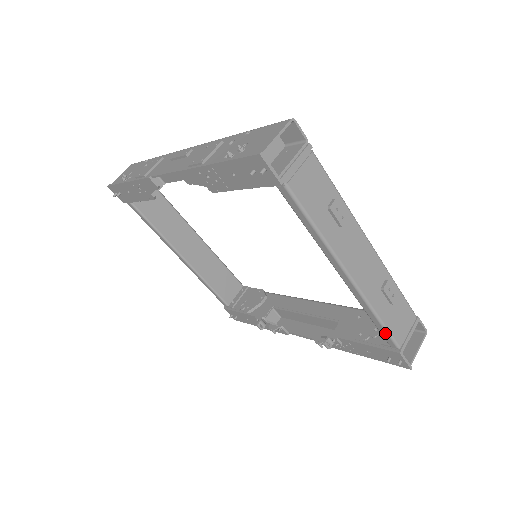
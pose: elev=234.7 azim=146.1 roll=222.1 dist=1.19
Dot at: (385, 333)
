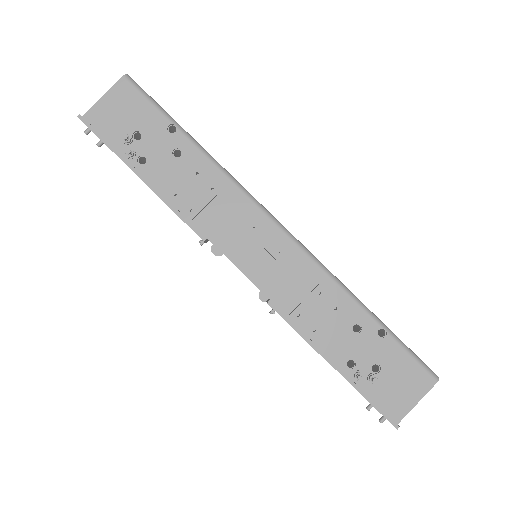
Dot at: occluded
